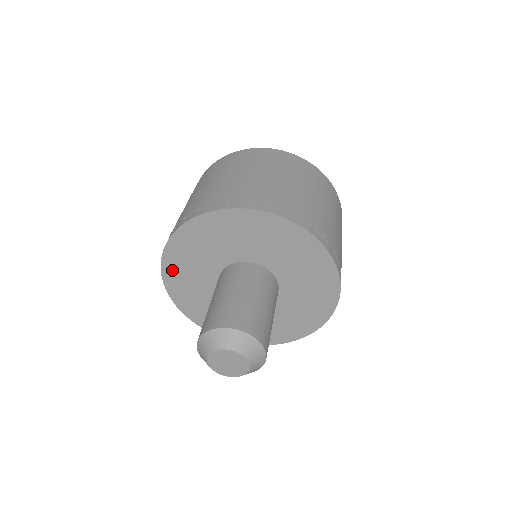
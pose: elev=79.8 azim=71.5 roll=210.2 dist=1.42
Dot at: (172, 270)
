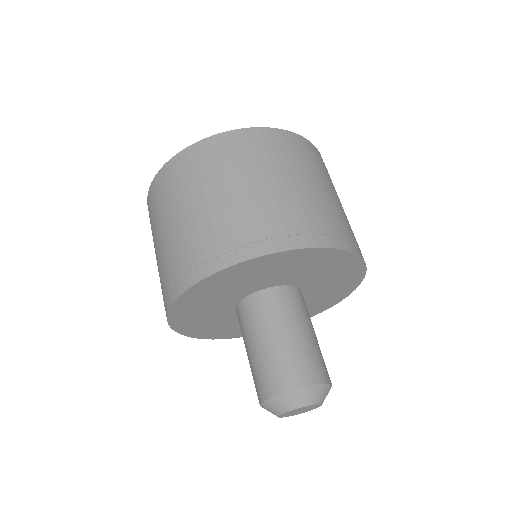
Dot at: (189, 329)
